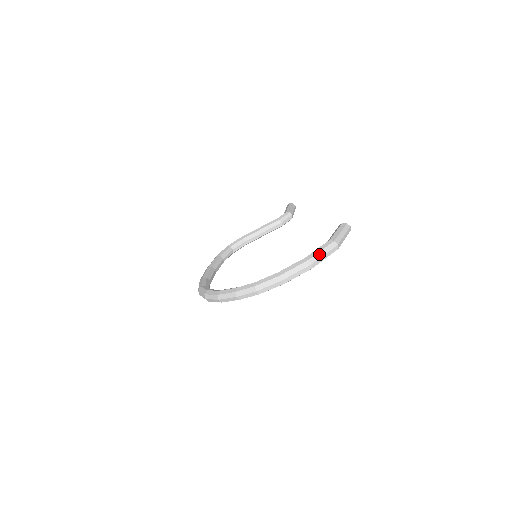
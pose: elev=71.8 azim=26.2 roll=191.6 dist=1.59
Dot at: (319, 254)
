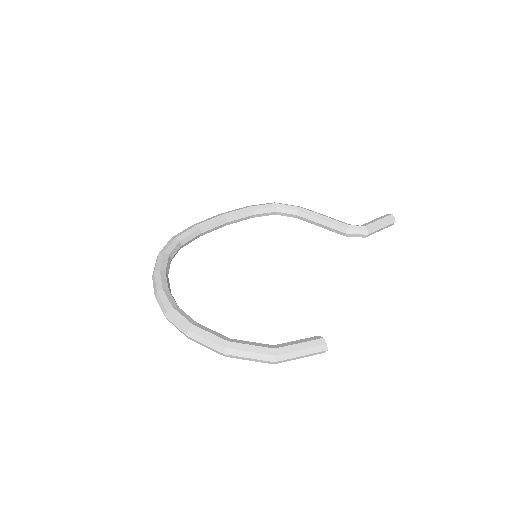
Dot at: (243, 352)
